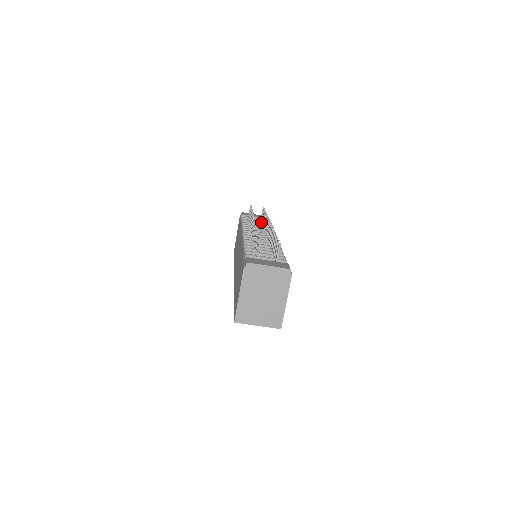
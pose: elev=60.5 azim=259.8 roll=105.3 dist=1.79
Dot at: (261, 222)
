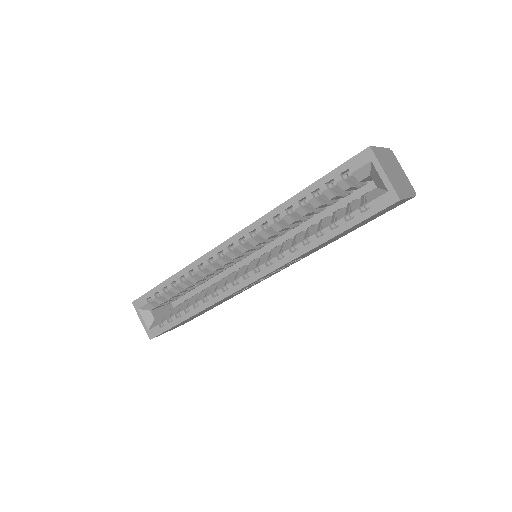
Dot at: occluded
